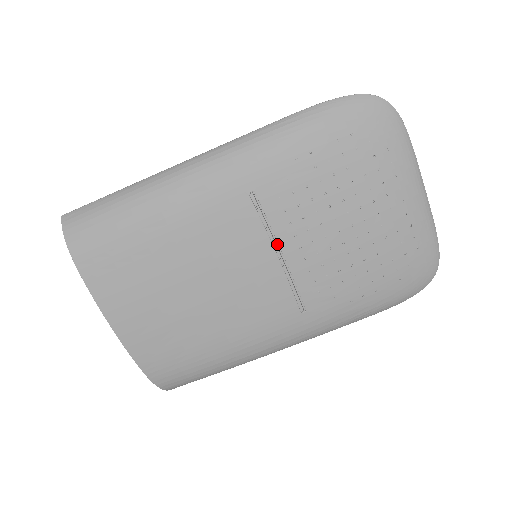
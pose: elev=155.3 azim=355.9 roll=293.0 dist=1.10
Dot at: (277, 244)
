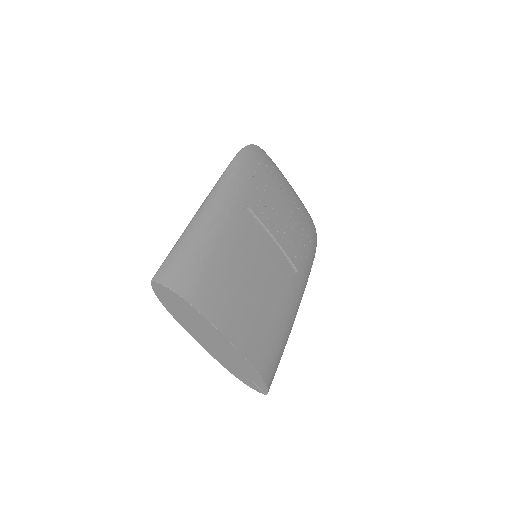
Dot at: (269, 234)
